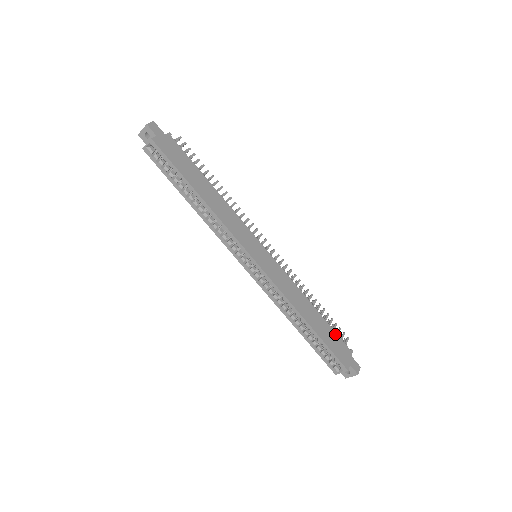
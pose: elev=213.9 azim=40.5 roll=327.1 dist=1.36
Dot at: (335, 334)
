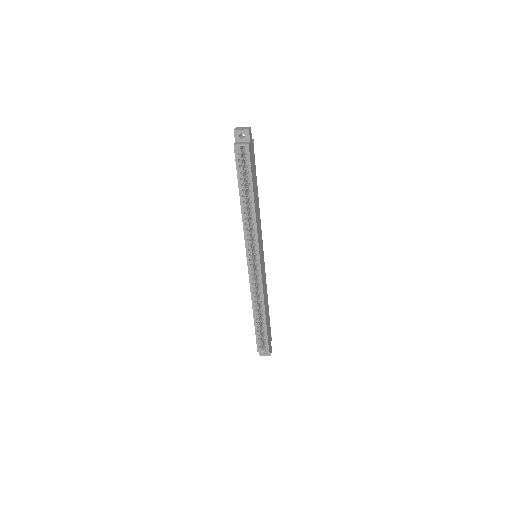
Dot at: occluded
